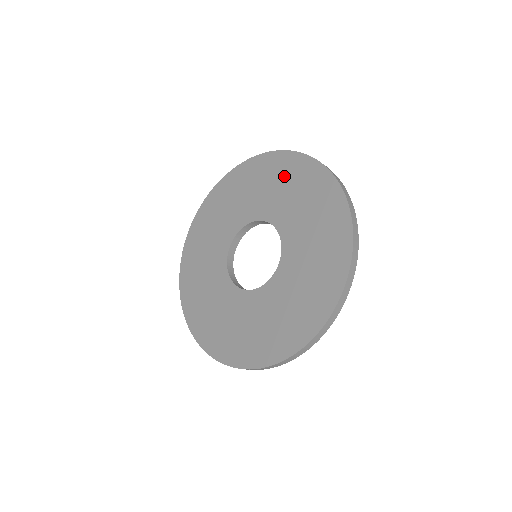
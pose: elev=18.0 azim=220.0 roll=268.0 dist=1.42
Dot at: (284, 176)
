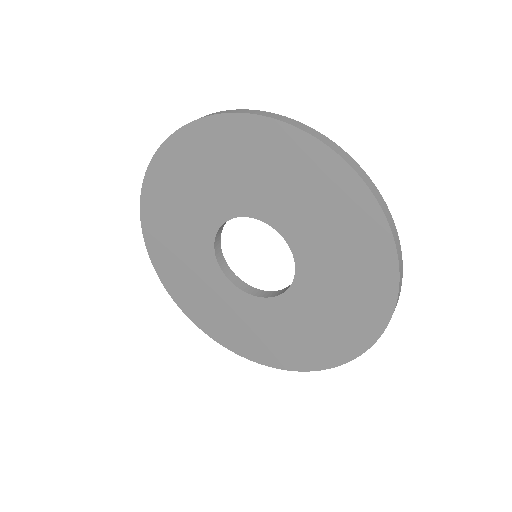
Dot at: (359, 274)
